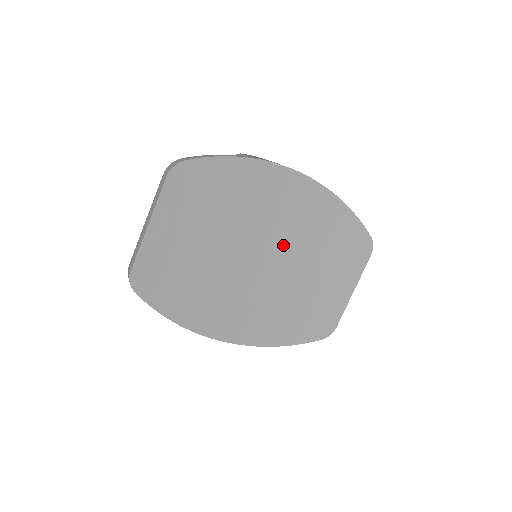
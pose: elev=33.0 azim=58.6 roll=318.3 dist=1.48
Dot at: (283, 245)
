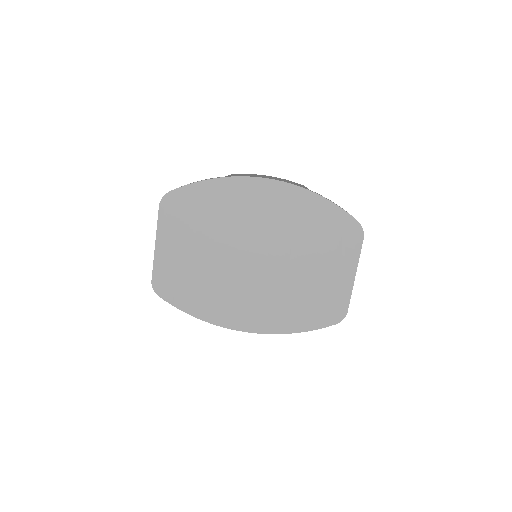
Dot at: (273, 243)
